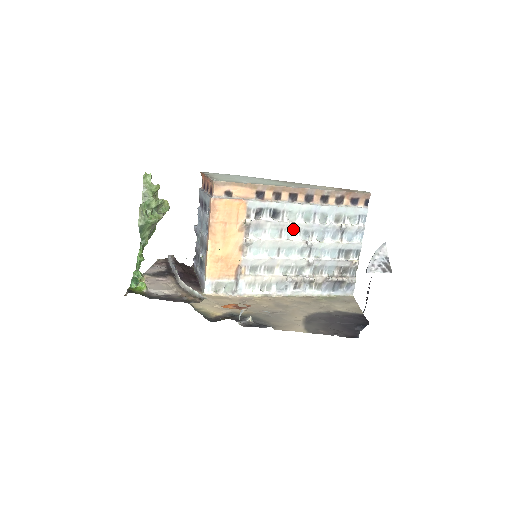
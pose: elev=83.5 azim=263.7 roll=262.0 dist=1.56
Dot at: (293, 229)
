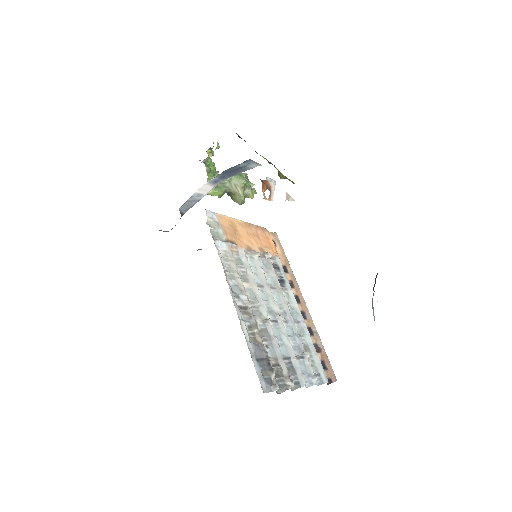
Dot at: (281, 300)
